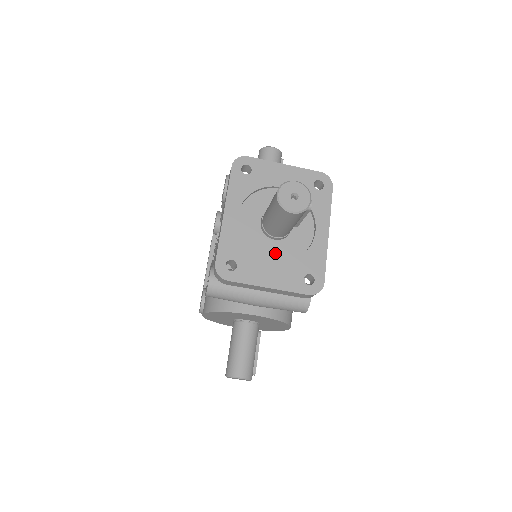
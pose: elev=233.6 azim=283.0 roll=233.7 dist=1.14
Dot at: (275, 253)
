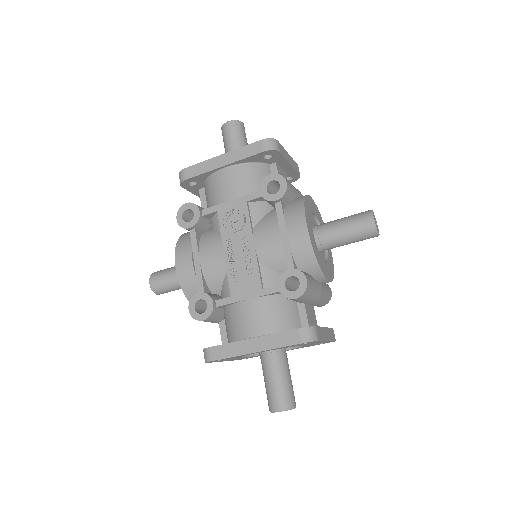
Dot at: occluded
